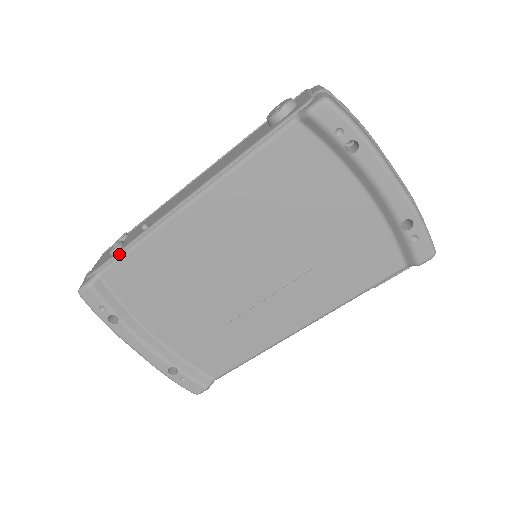
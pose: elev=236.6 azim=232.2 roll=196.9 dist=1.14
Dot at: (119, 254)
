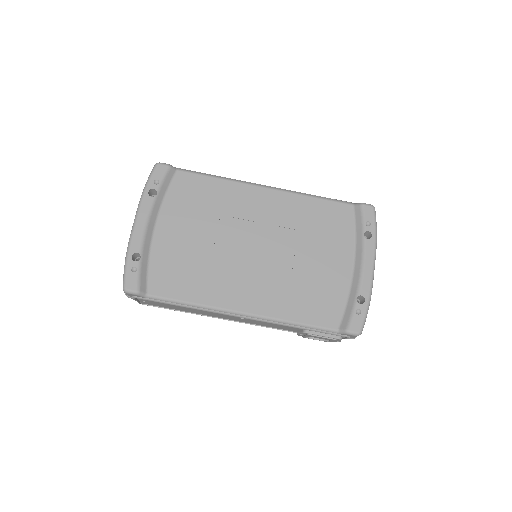
Dot at: (201, 173)
